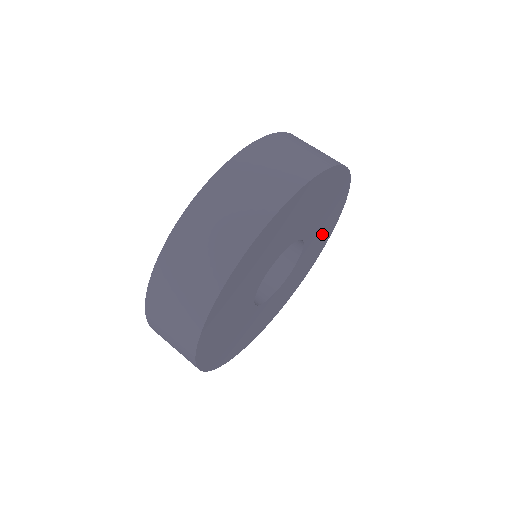
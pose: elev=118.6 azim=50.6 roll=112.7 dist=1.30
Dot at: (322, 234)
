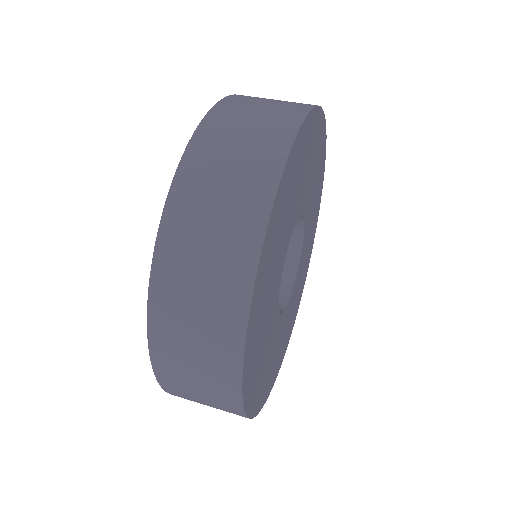
Dot at: (316, 187)
